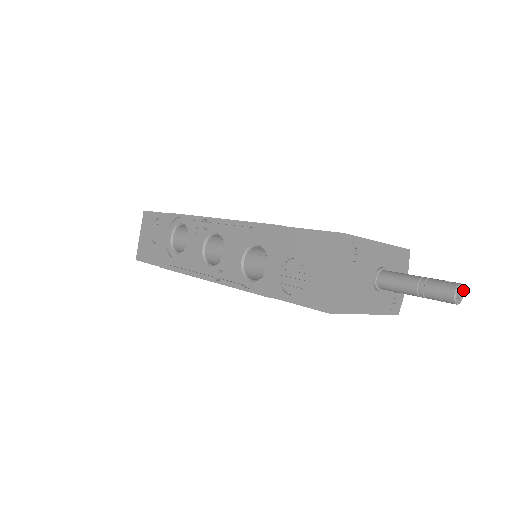
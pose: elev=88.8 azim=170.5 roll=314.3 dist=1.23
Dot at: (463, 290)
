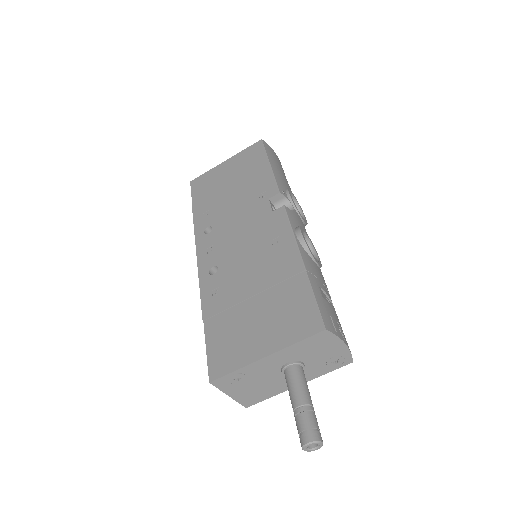
Dot at: (317, 443)
